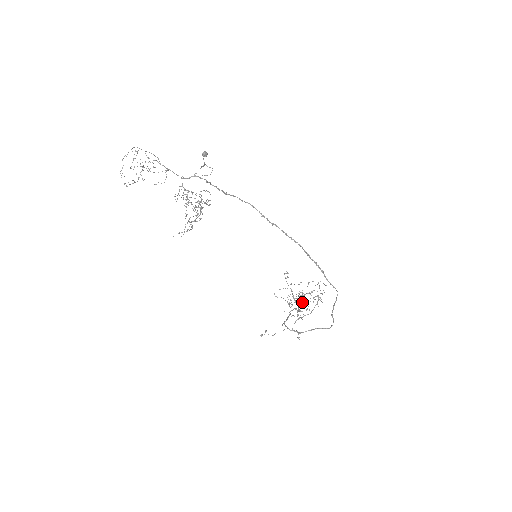
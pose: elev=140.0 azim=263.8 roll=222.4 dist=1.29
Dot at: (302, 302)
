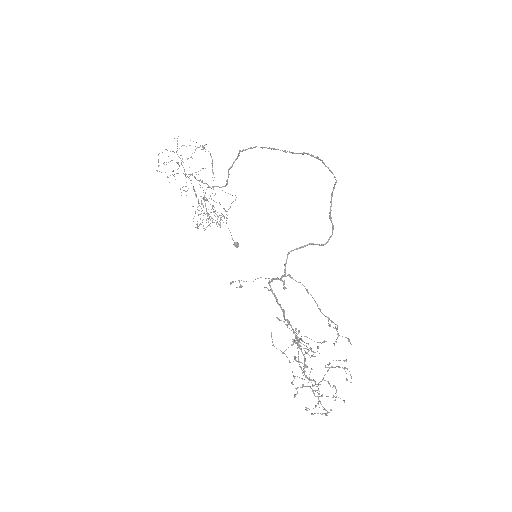
Dot at: (313, 379)
